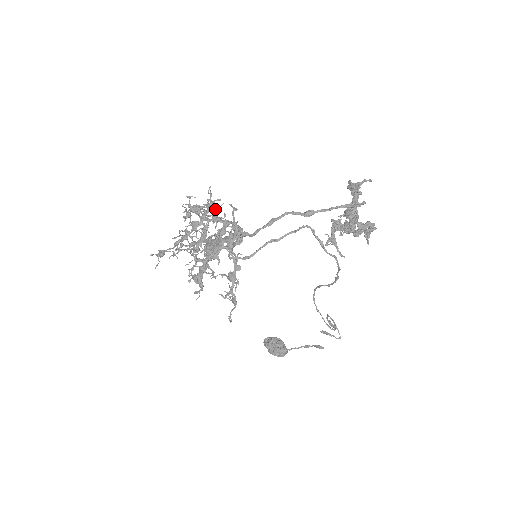
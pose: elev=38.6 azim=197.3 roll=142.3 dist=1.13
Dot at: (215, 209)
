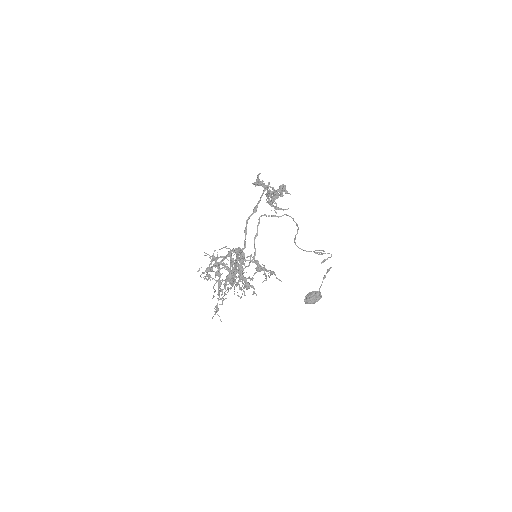
Dot at: occluded
